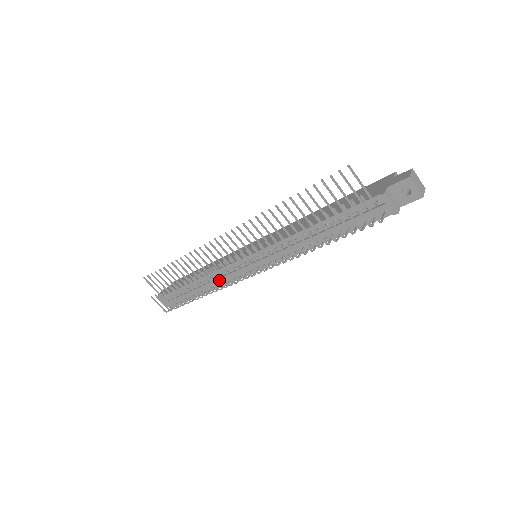
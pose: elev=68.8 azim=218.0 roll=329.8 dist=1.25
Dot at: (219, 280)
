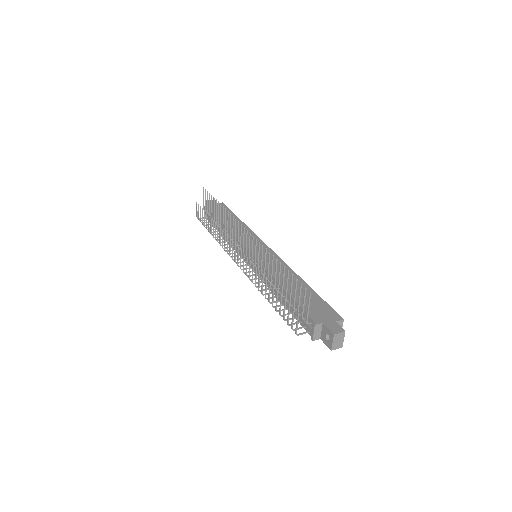
Dot at: occluded
